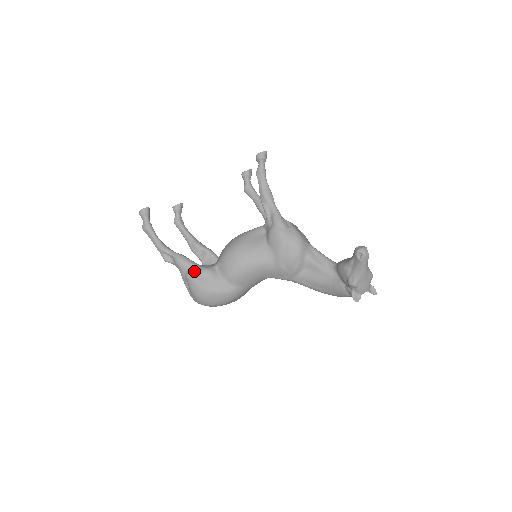
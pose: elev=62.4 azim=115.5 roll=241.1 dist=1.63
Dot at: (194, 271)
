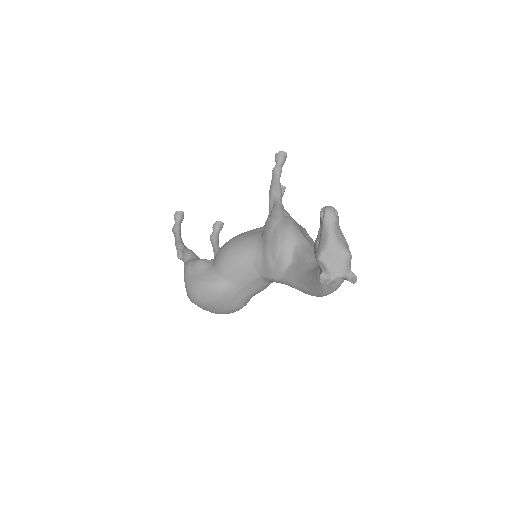
Dot at: (191, 261)
